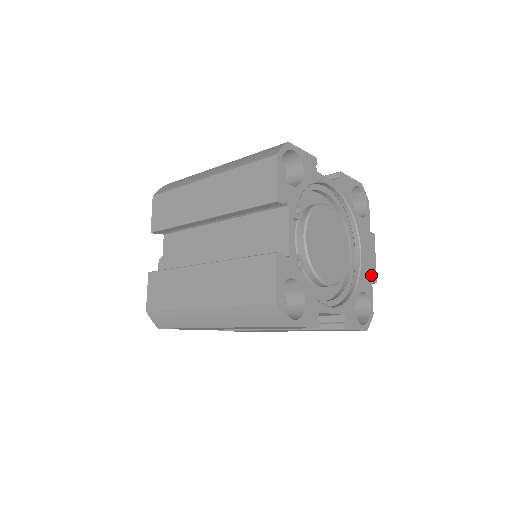
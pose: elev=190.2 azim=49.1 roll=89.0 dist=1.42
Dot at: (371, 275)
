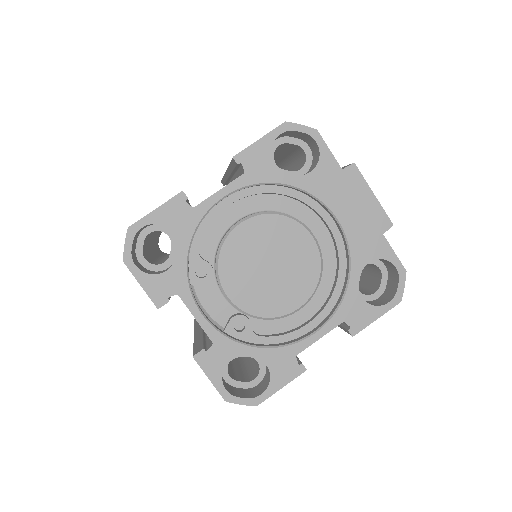
Dot at: (375, 226)
